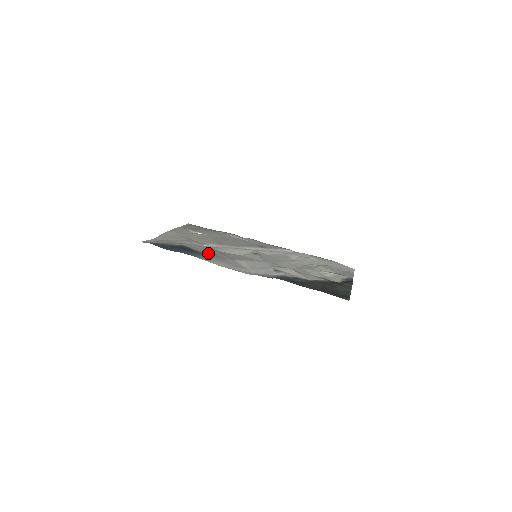
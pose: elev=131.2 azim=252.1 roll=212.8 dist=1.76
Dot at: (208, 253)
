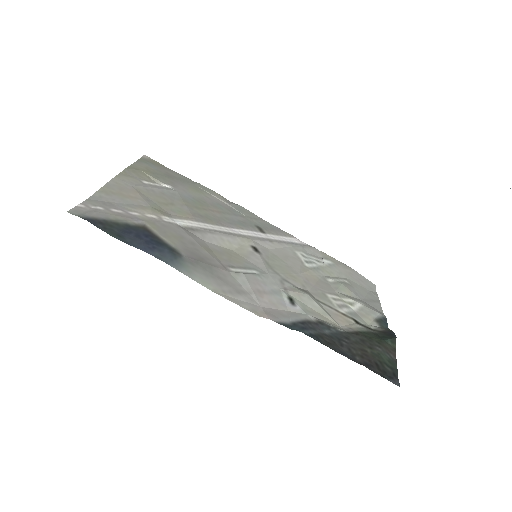
Dot at: (187, 252)
